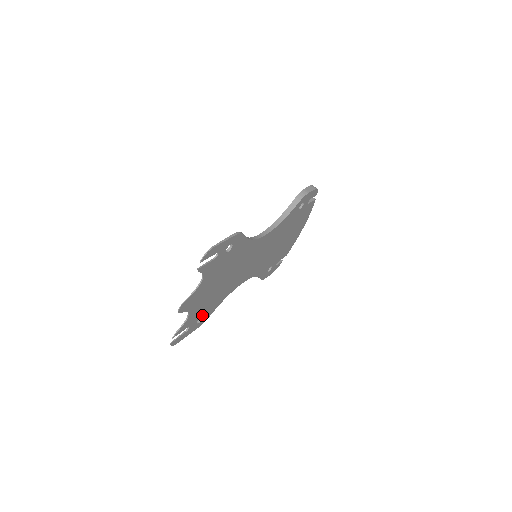
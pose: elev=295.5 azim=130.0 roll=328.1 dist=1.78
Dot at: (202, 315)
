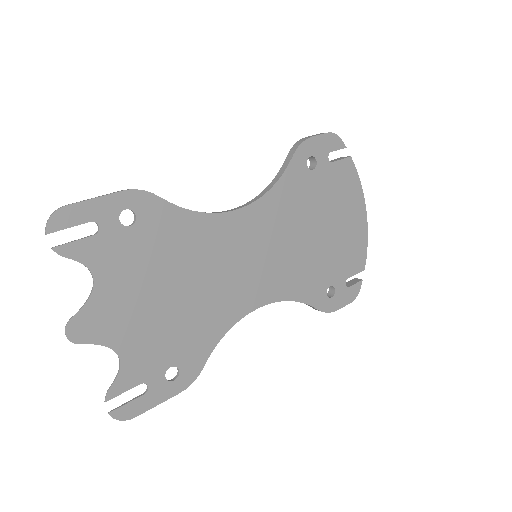
Dot at: (172, 363)
